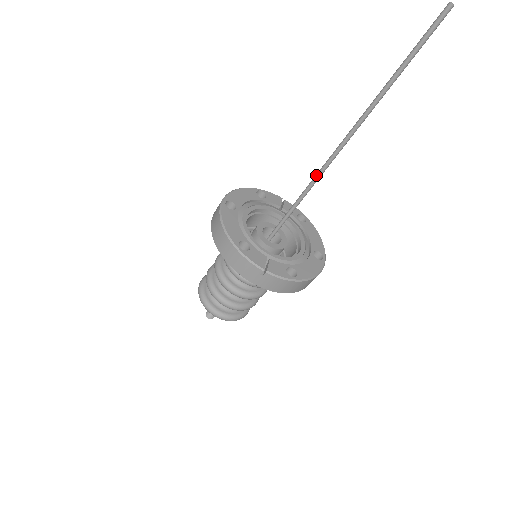
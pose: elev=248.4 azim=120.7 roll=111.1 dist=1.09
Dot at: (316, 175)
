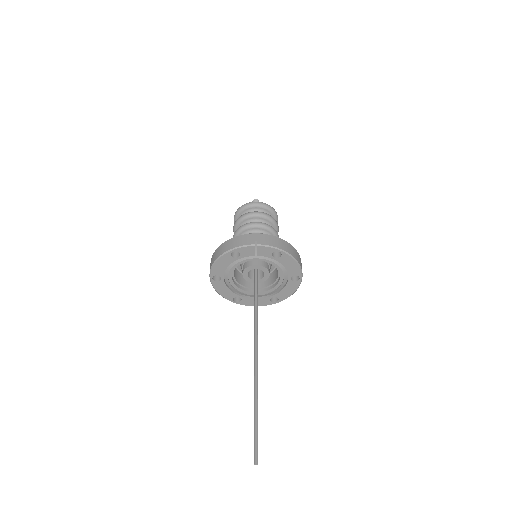
Dot at: (254, 326)
